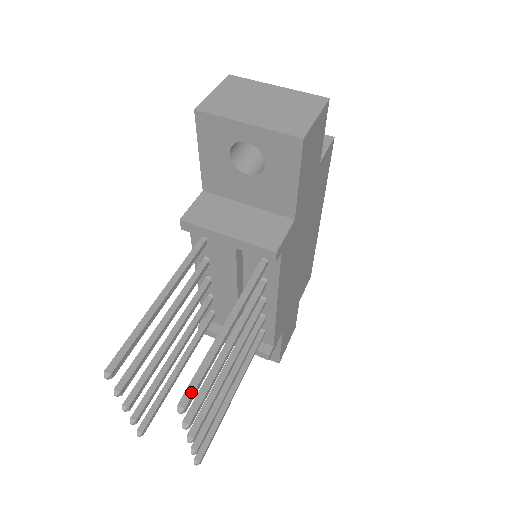
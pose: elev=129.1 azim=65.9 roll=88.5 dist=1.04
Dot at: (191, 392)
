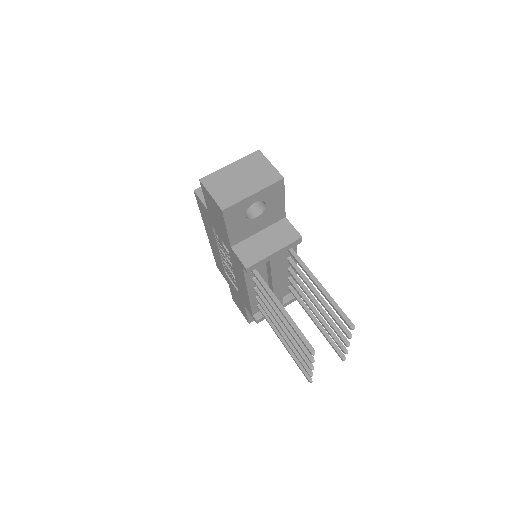
Dot at: (347, 319)
